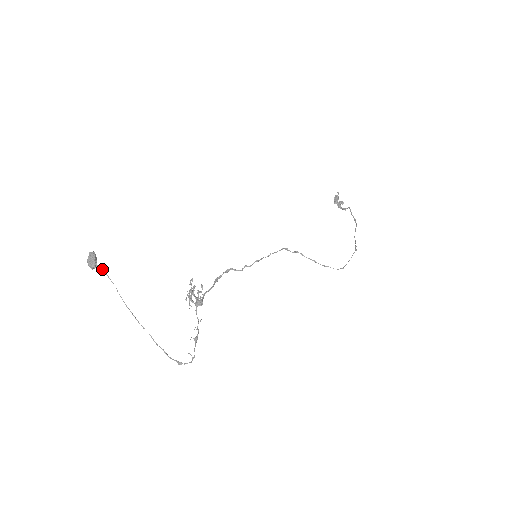
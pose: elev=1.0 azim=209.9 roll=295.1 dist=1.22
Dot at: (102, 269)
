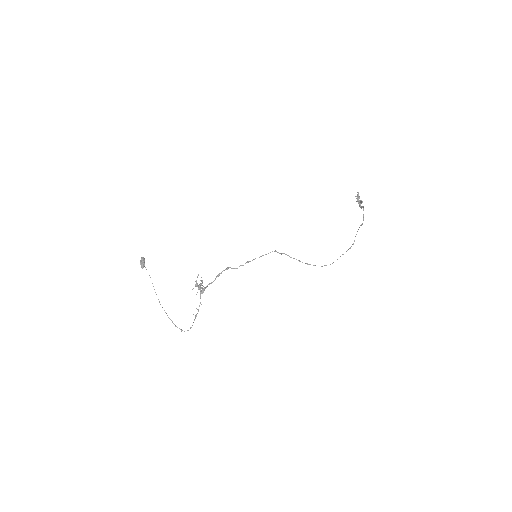
Dot at: (146, 269)
